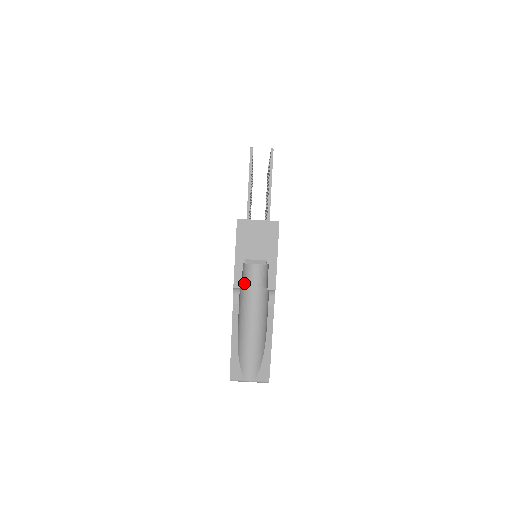
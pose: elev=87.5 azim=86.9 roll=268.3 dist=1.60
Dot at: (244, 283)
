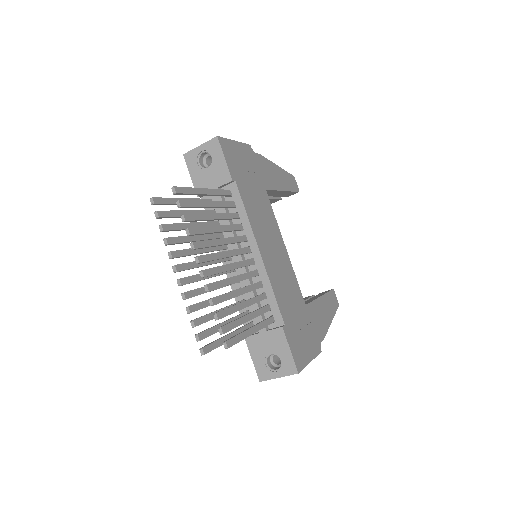
Dot at: occluded
